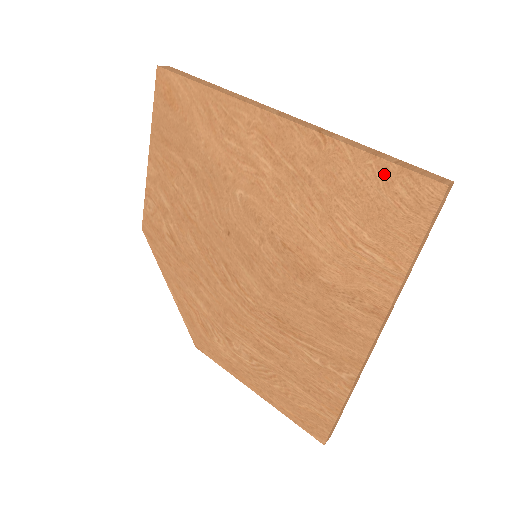
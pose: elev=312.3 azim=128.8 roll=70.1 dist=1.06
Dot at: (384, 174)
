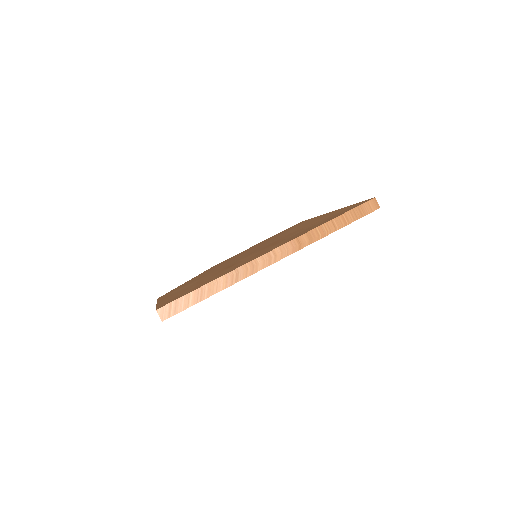
Dot at: occluded
